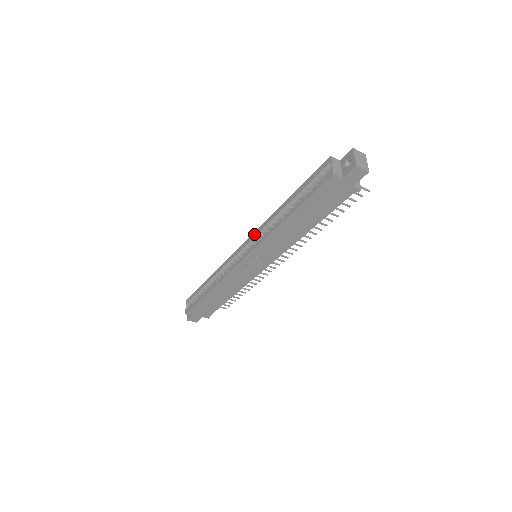
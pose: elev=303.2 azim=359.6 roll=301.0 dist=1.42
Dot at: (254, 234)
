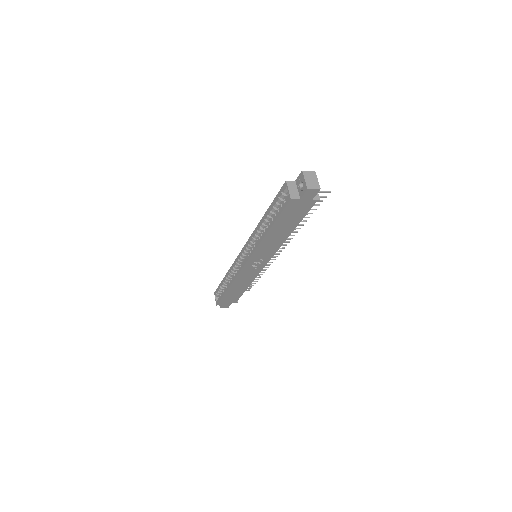
Dot at: (248, 242)
